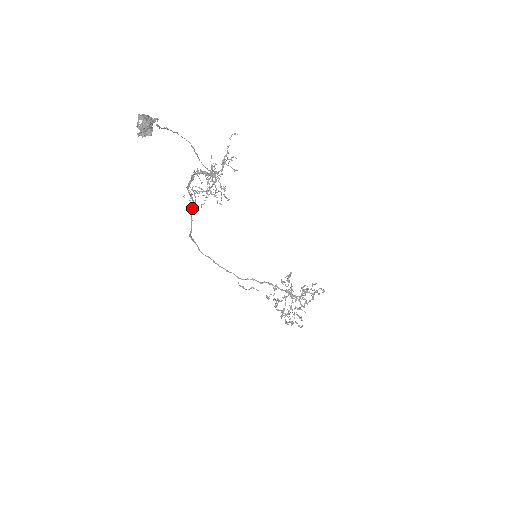
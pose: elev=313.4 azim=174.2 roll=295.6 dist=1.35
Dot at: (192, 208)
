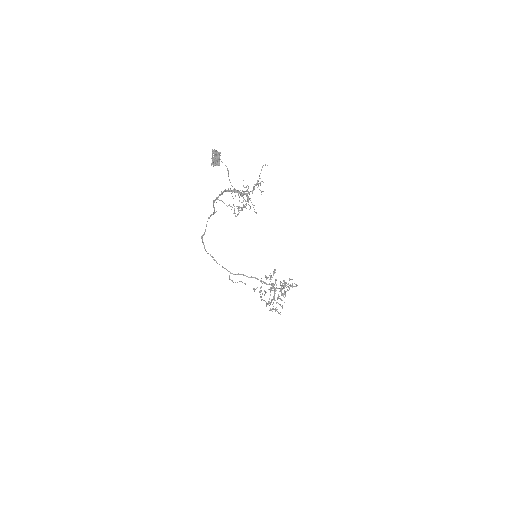
Dot at: occluded
